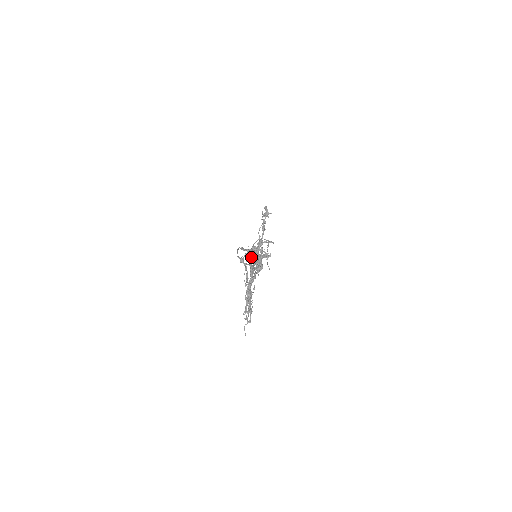
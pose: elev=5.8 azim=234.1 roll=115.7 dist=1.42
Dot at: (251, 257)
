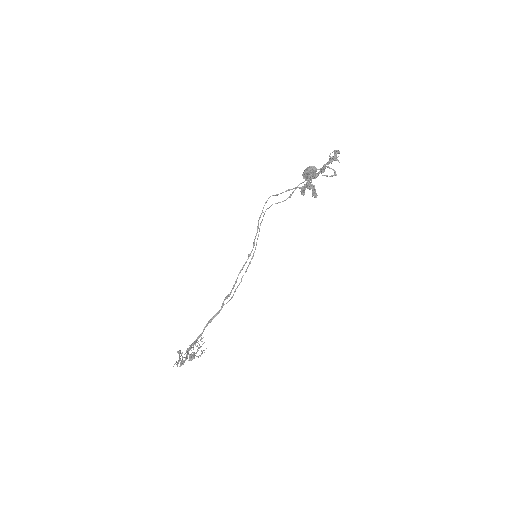
Dot at: occluded
